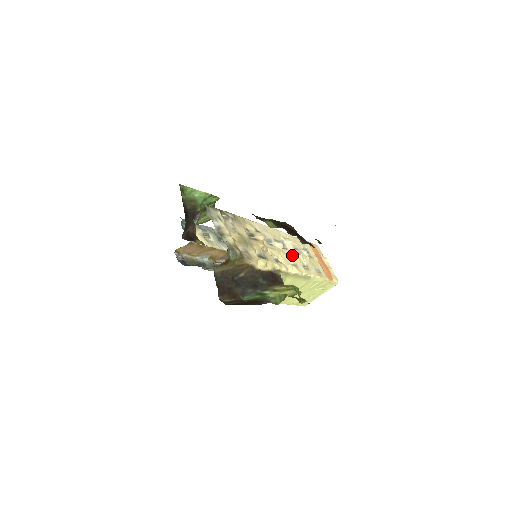
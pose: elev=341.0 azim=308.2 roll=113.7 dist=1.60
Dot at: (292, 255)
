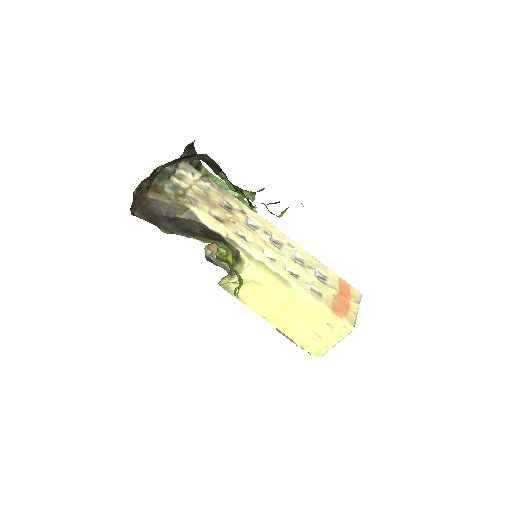
Dot at: (280, 254)
